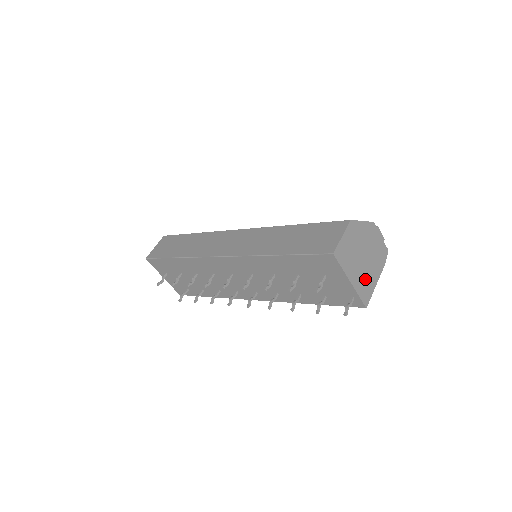
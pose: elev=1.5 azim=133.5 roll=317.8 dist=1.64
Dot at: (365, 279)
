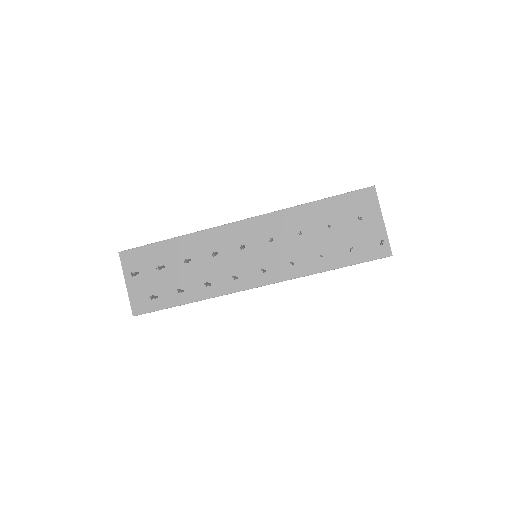
Dot at: occluded
